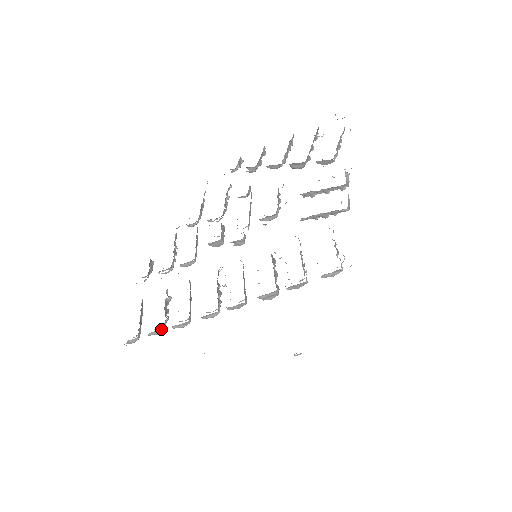
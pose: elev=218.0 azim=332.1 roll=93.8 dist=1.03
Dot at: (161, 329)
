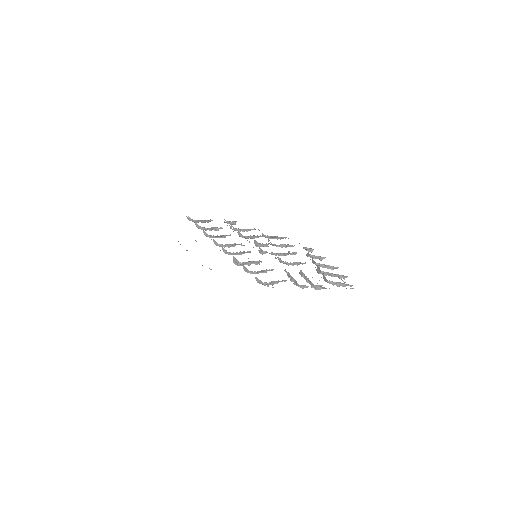
Dot at: (201, 227)
